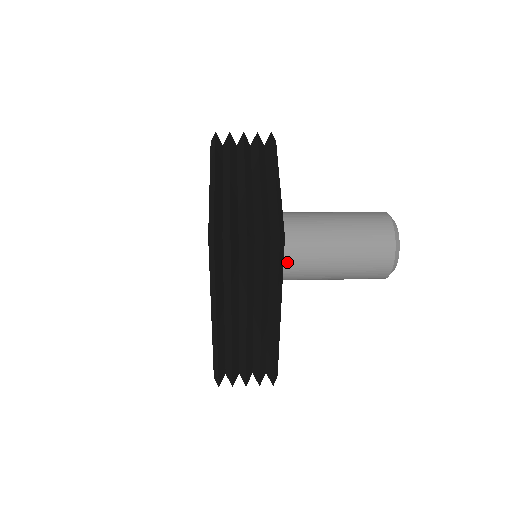
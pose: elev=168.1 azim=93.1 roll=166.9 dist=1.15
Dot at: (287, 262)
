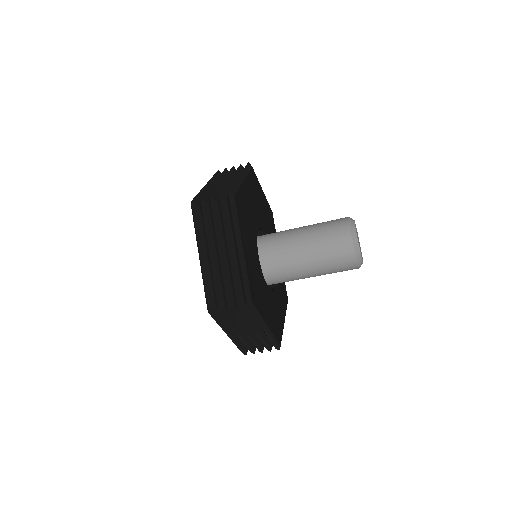
Dot at: (272, 235)
